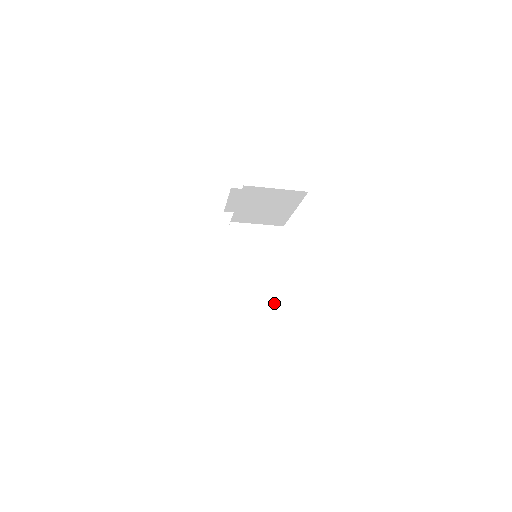
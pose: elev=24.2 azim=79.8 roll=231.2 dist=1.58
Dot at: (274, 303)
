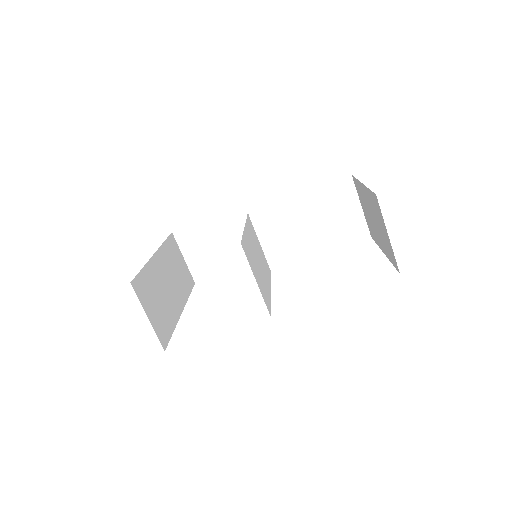
Dot at: (266, 301)
